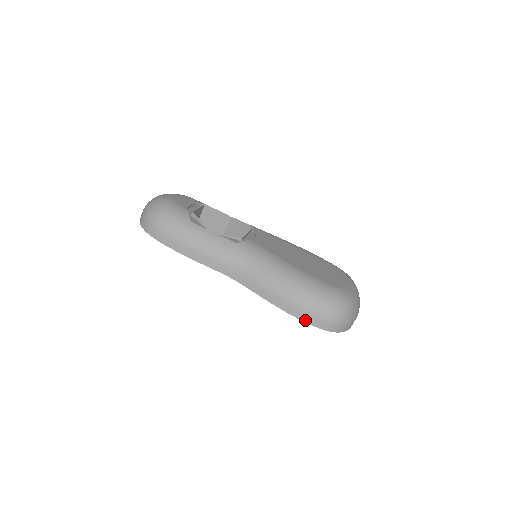
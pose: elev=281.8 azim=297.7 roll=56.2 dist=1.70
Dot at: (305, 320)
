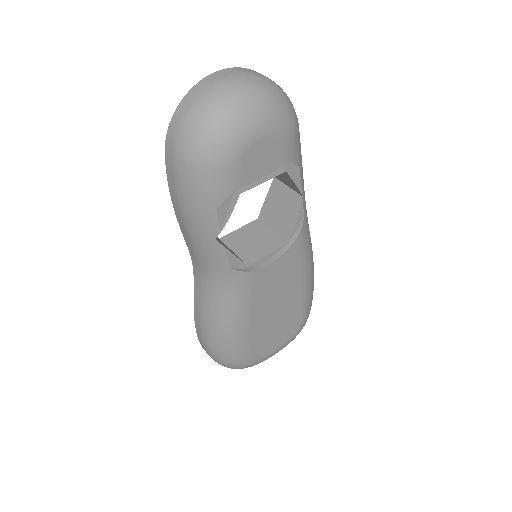
Dot at: (200, 342)
